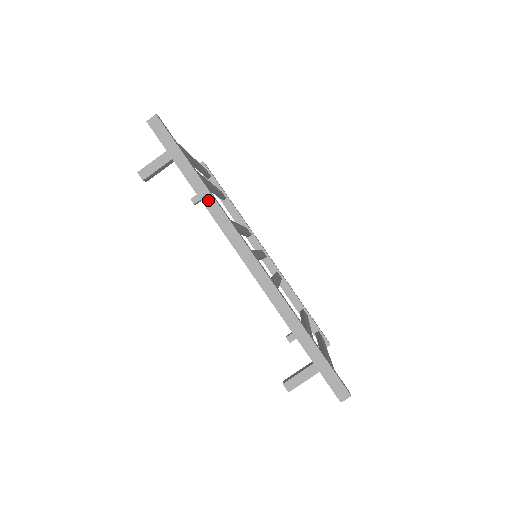
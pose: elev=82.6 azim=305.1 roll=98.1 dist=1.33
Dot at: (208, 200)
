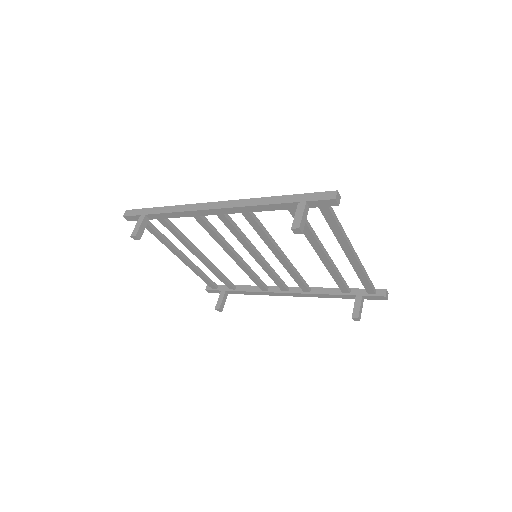
Dot at: (175, 209)
